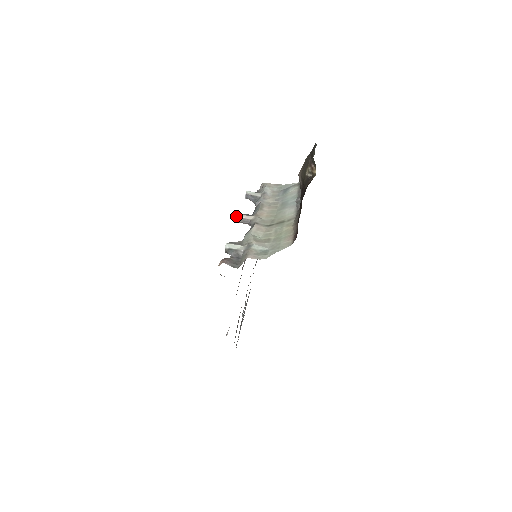
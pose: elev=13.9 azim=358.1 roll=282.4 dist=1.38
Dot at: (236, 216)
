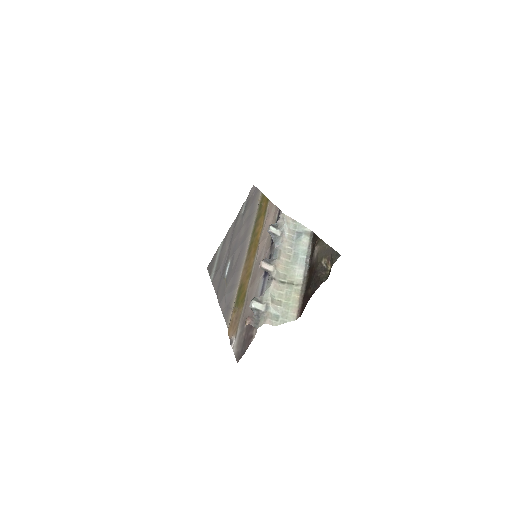
Dot at: (261, 265)
